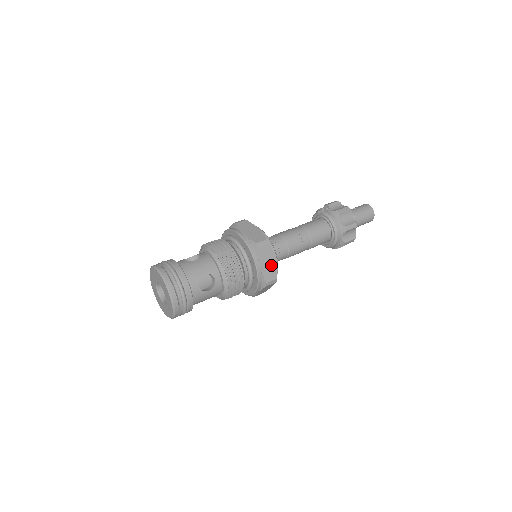
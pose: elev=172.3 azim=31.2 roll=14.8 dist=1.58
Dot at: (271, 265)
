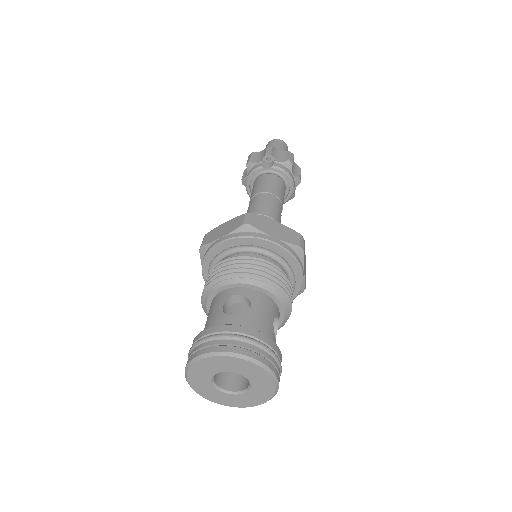
Dot at: (305, 265)
